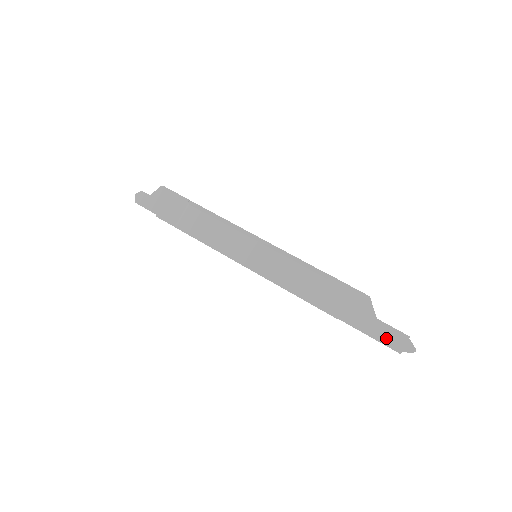
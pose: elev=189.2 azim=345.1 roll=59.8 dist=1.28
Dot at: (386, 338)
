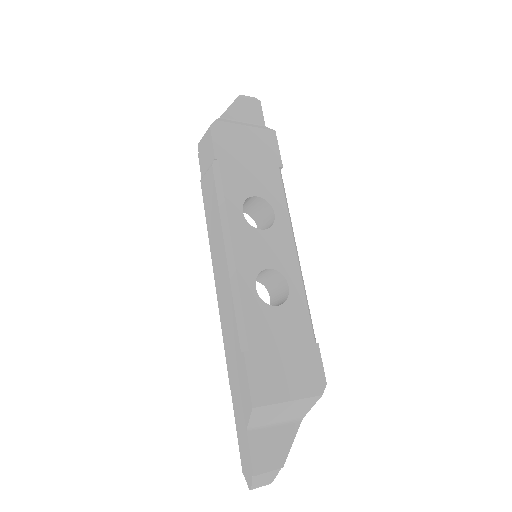
Dot at: (243, 451)
